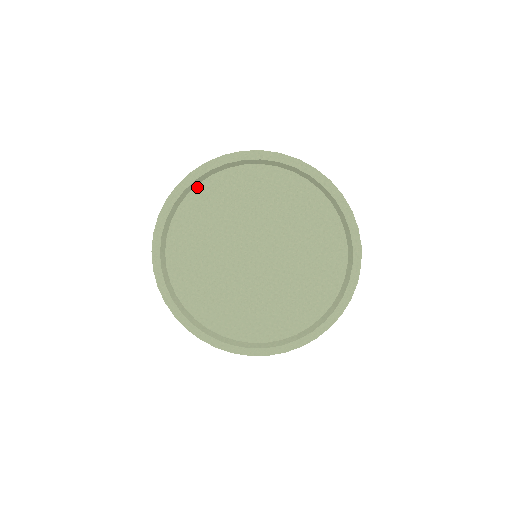
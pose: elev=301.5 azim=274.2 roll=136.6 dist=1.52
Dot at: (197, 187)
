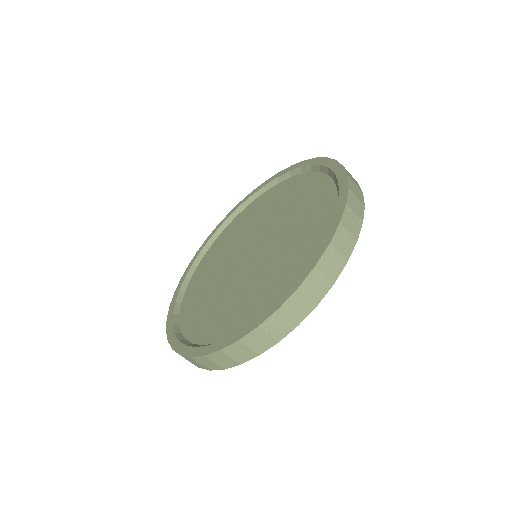
Dot at: (264, 193)
